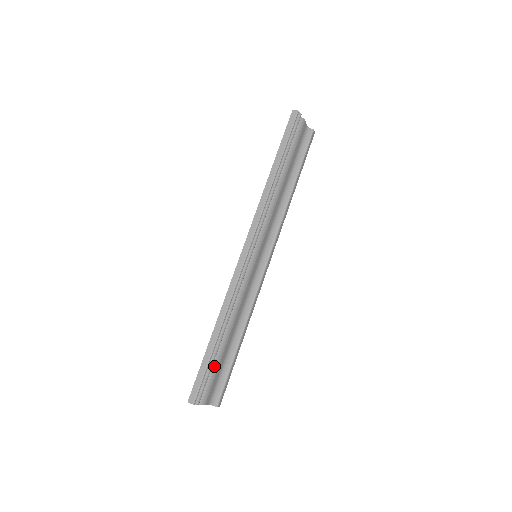
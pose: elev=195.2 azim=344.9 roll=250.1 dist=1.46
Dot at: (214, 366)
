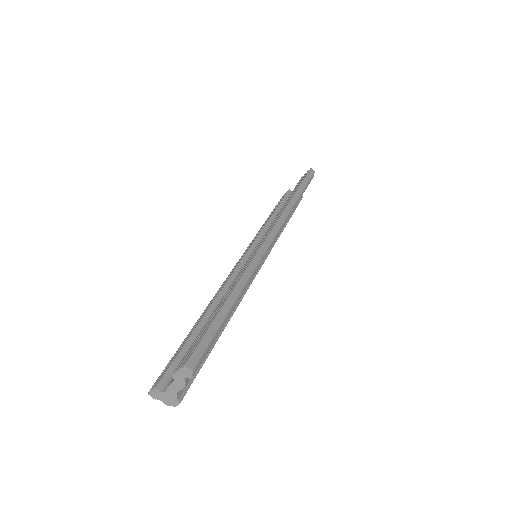
Dot at: occluded
